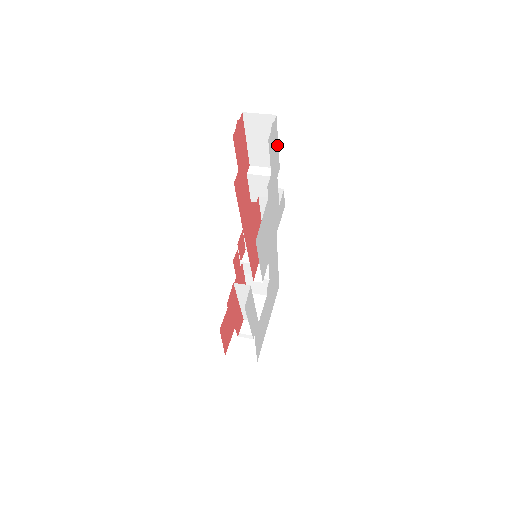
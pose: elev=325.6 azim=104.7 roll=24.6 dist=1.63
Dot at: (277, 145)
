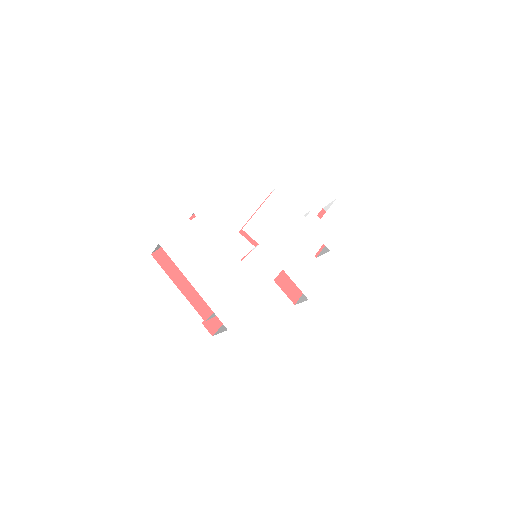
Dot at: (341, 231)
